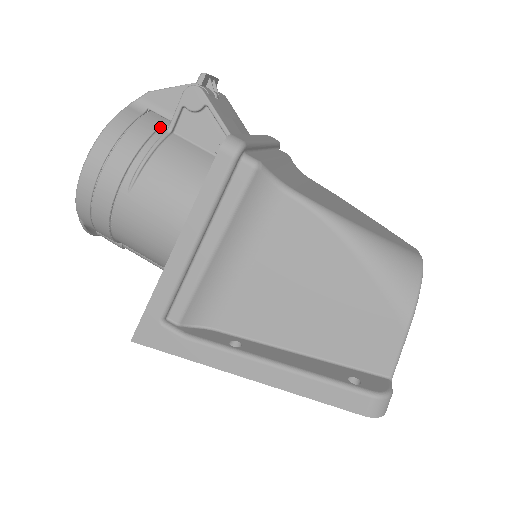
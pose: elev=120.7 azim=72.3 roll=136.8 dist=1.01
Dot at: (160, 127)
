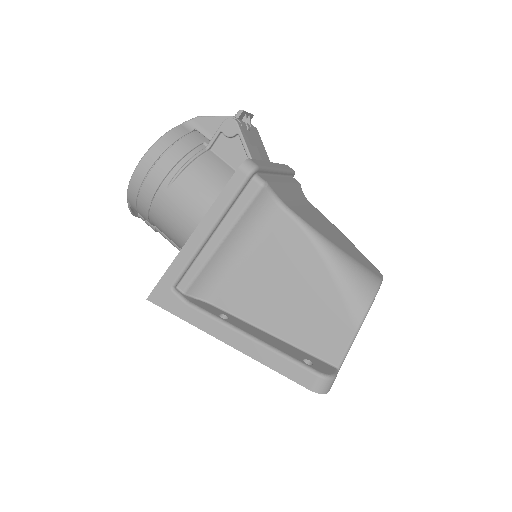
Dot at: (201, 144)
